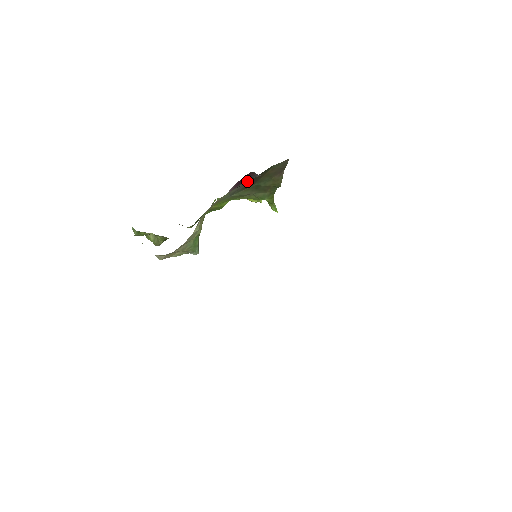
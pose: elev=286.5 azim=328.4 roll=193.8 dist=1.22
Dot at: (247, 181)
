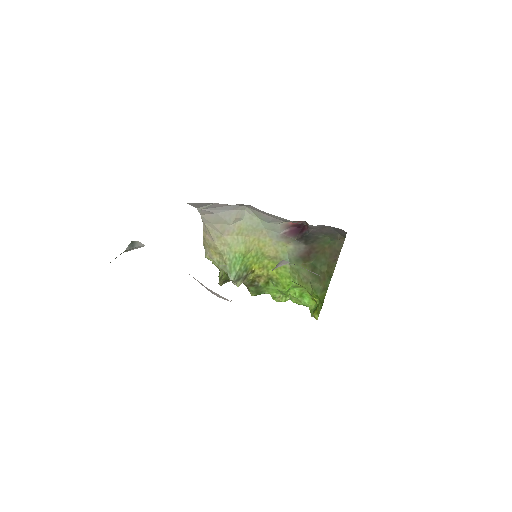
Dot at: (302, 236)
